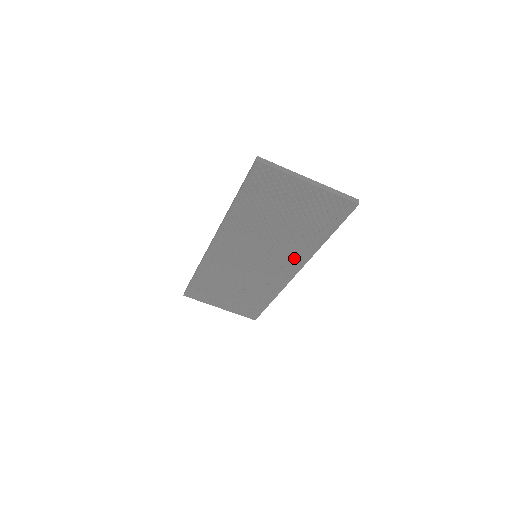
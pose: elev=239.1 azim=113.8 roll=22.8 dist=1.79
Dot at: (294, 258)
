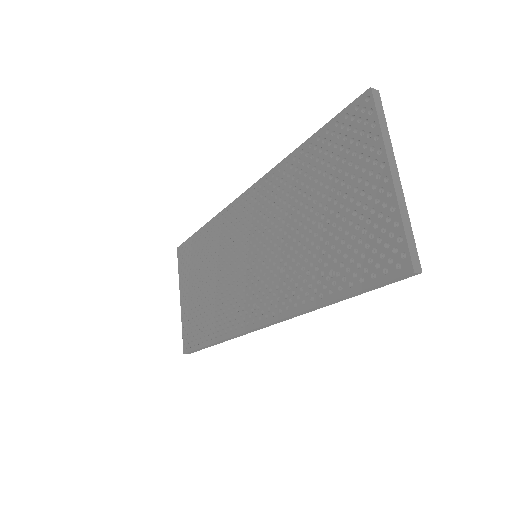
Dot at: (278, 297)
